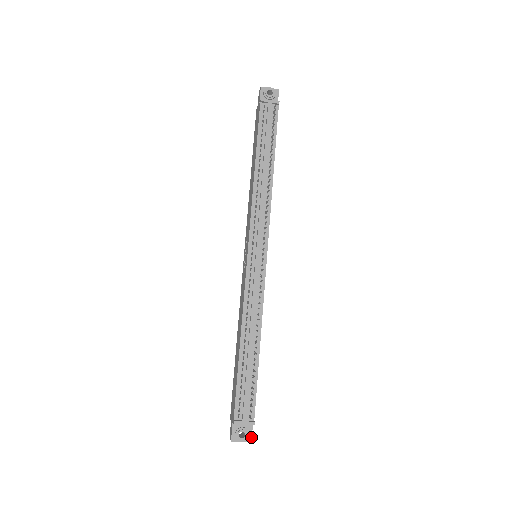
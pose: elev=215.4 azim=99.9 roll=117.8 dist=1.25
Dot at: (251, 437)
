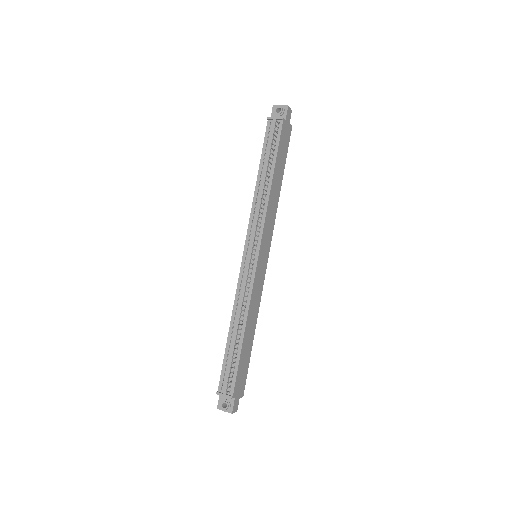
Dot at: (232, 409)
